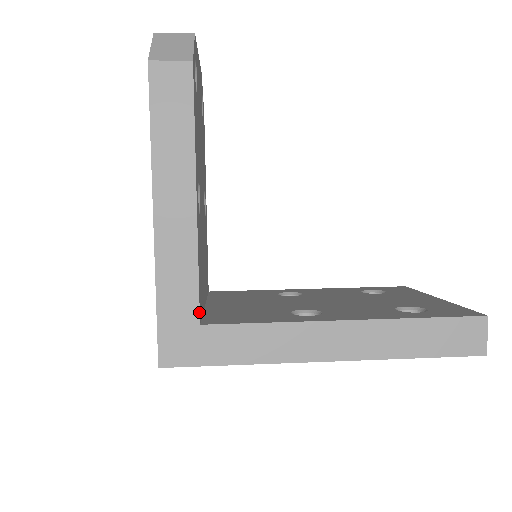
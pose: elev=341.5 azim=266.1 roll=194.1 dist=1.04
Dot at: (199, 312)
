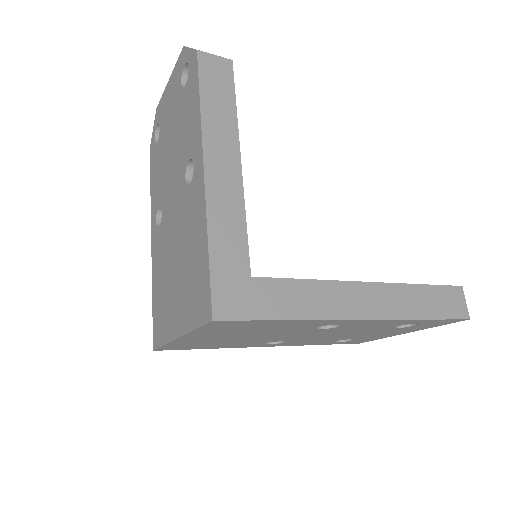
Dot at: (249, 264)
